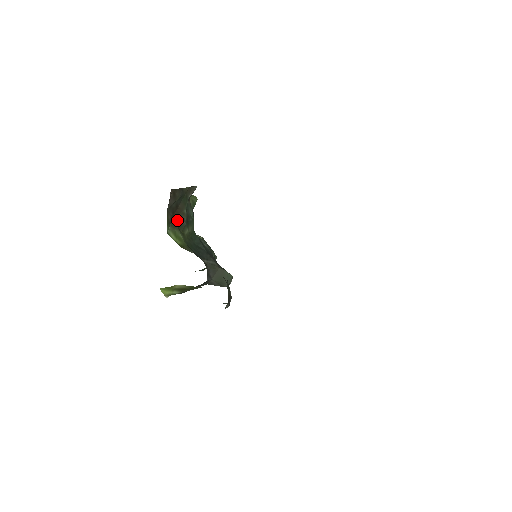
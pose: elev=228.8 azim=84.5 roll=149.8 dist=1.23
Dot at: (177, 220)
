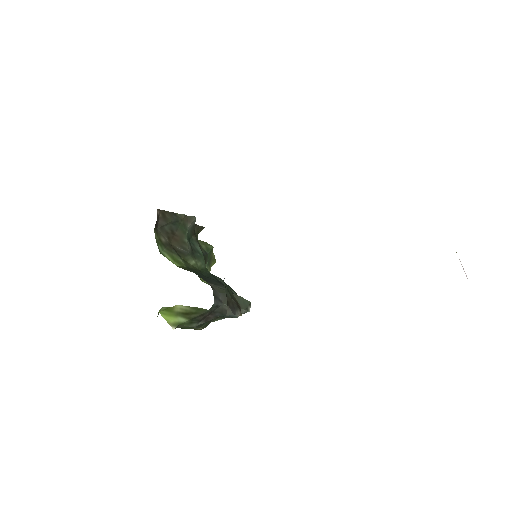
Dot at: (176, 247)
